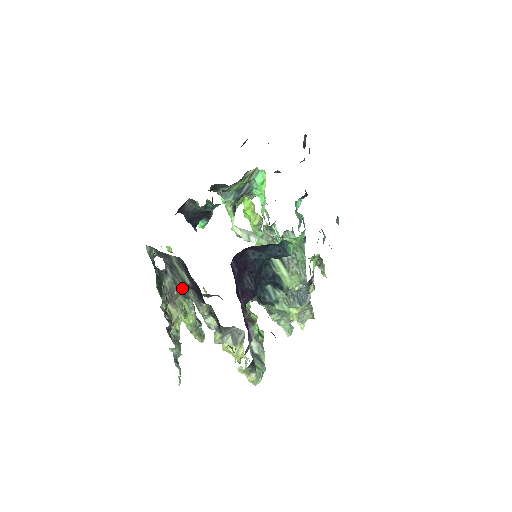
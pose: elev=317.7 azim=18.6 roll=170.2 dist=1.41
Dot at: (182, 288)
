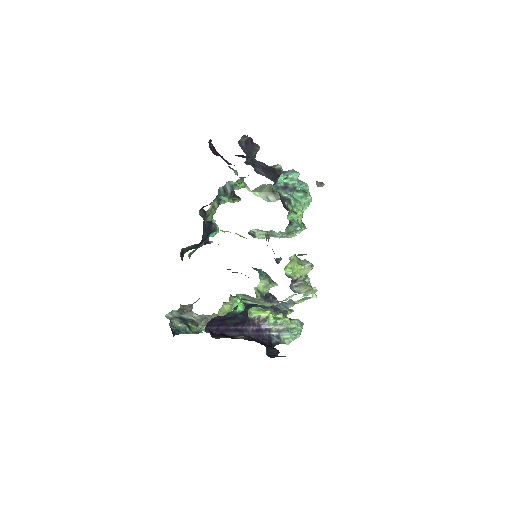
Dot at: occluded
